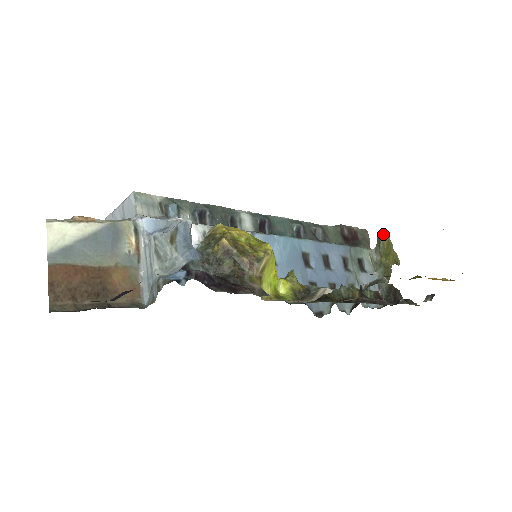
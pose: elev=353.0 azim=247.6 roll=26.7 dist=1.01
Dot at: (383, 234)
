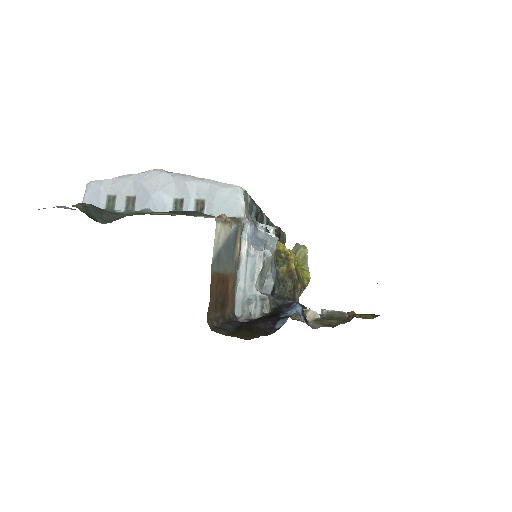
Dot at: (303, 247)
